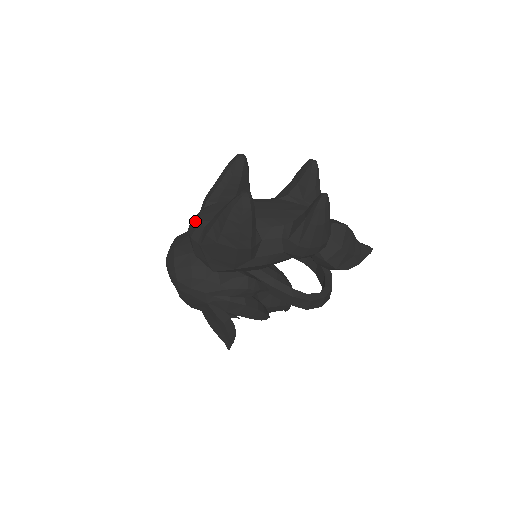
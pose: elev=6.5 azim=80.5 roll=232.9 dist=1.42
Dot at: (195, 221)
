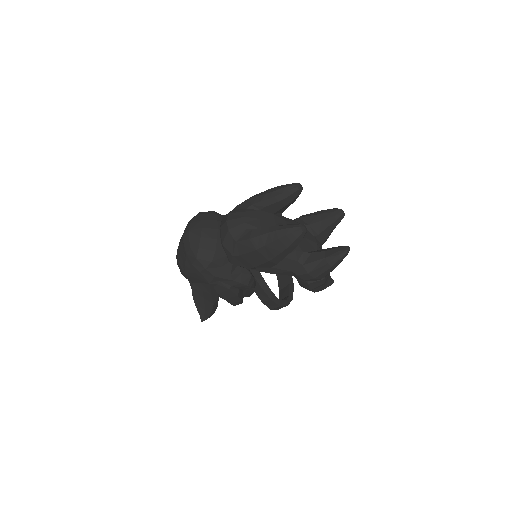
Dot at: (238, 218)
